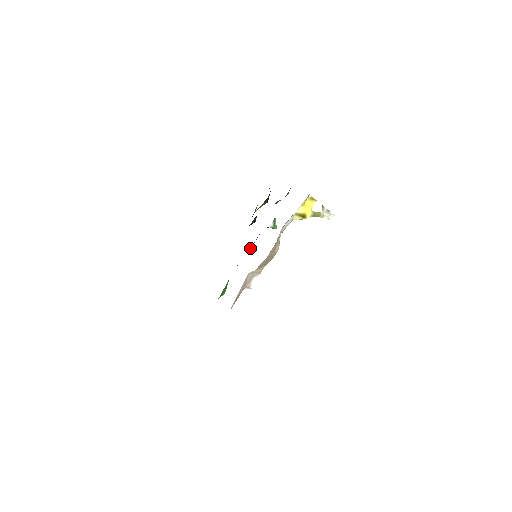
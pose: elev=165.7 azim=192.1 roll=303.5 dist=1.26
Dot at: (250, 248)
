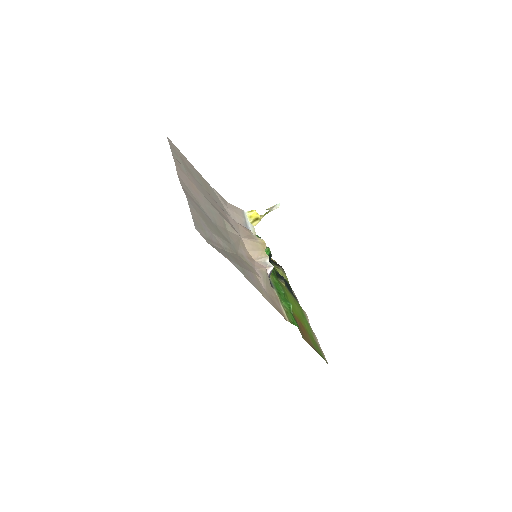
Dot at: occluded
